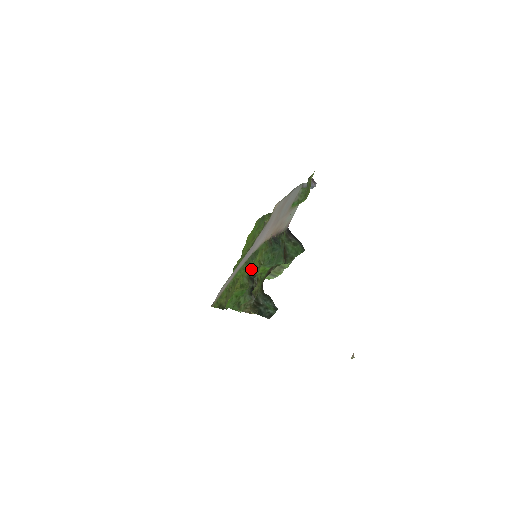
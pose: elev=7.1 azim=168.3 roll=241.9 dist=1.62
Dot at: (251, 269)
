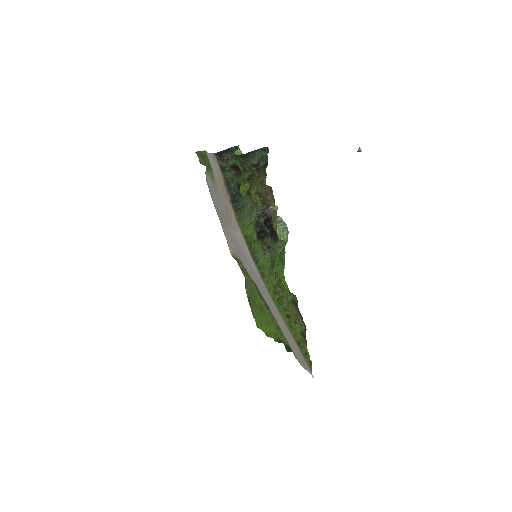
Dot at: (253, 234)
